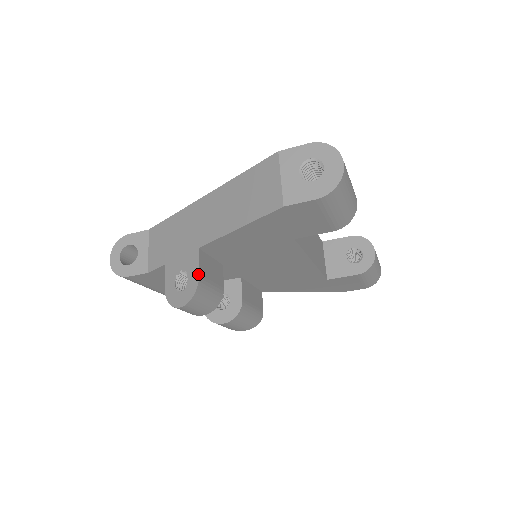
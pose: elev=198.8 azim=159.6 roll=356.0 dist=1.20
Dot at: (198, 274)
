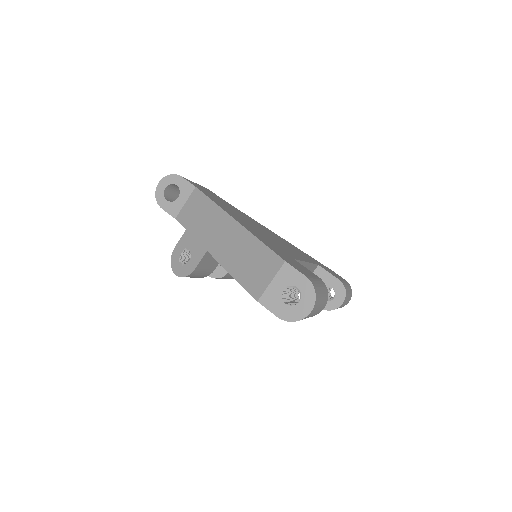
Dot at: (195, 268)
